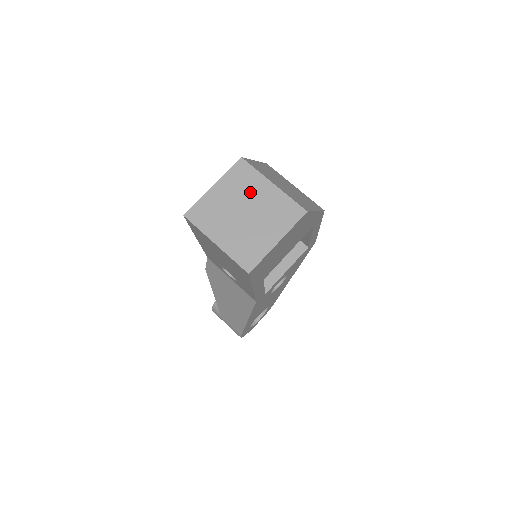
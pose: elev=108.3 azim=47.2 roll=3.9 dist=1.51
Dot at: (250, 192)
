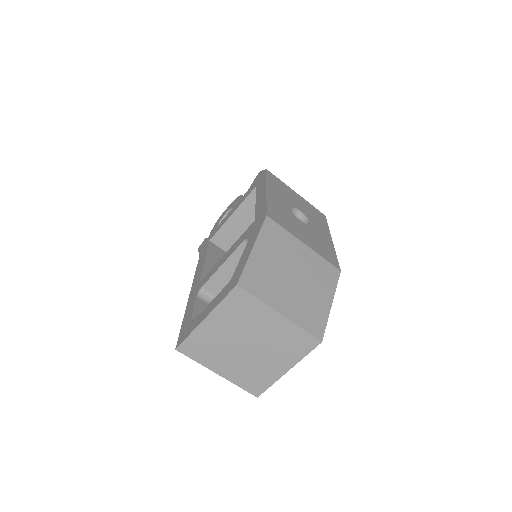
Dot at: (252, 324)
